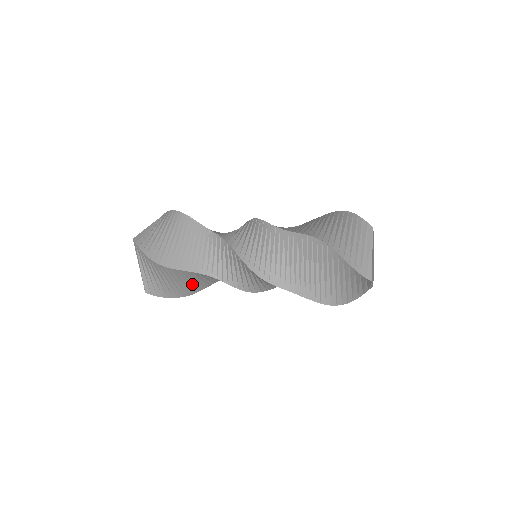
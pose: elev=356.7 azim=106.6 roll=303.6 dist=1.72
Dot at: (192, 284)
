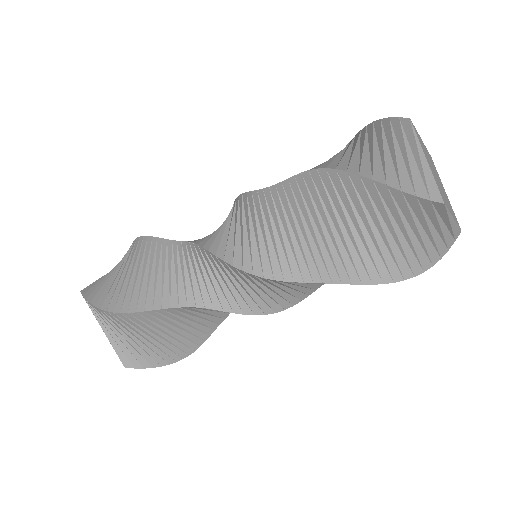
Dot at: (183, 333)
